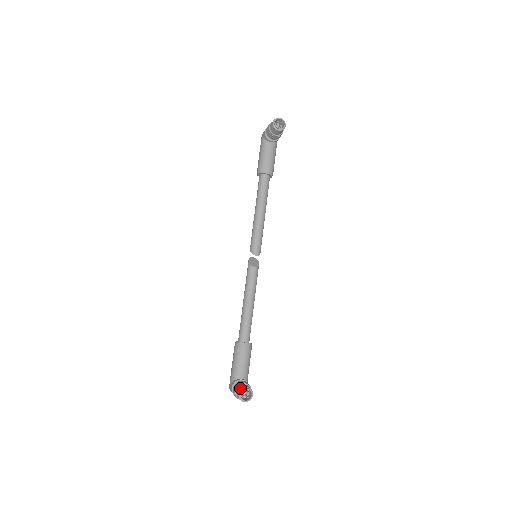
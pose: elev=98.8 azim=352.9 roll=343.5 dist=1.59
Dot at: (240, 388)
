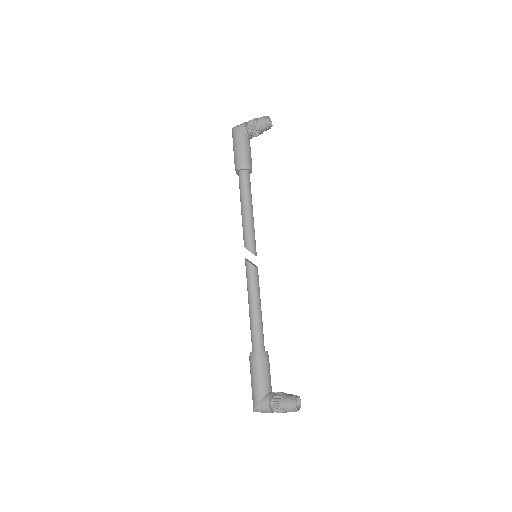
Dot at: (291, 398)
